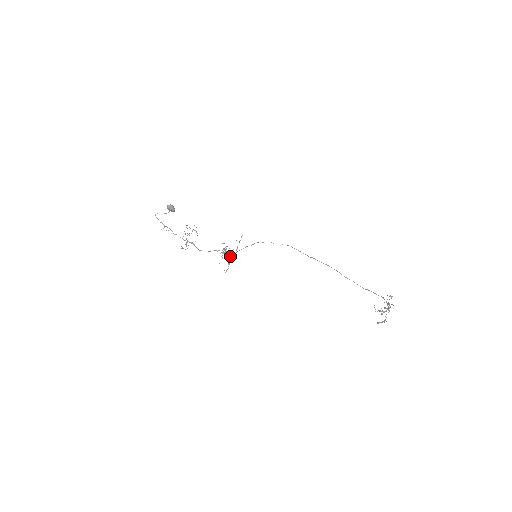
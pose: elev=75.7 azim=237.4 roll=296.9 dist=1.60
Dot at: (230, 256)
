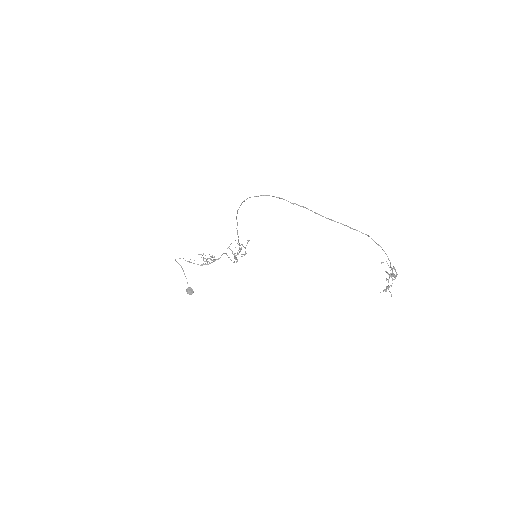
Dot at: (240, 251)
